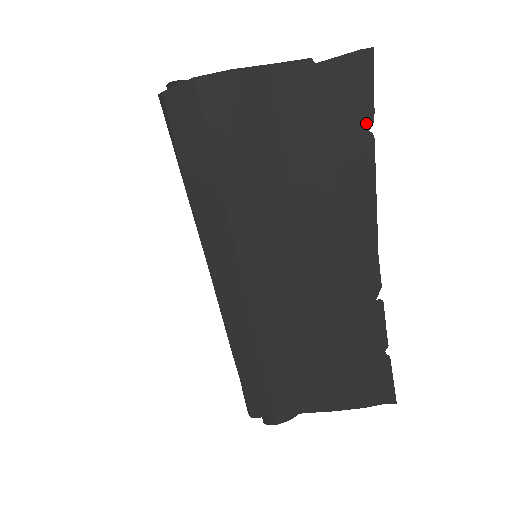
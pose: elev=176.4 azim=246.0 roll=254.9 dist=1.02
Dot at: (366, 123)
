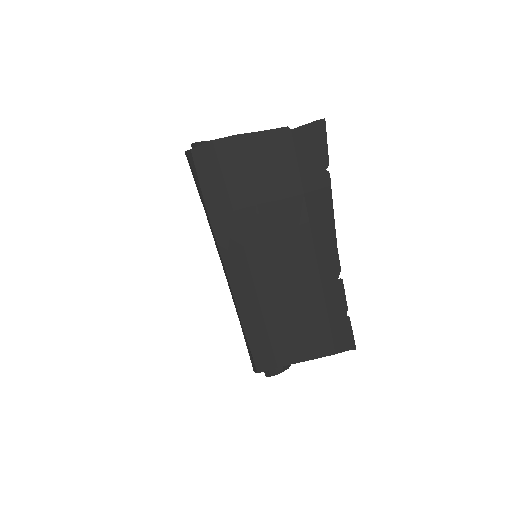
Dot at: (324, 165)
